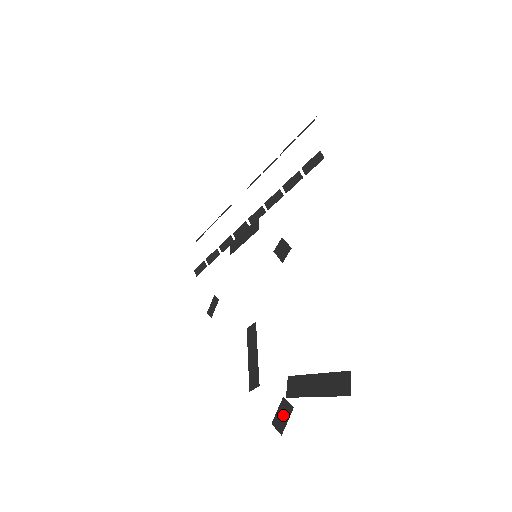
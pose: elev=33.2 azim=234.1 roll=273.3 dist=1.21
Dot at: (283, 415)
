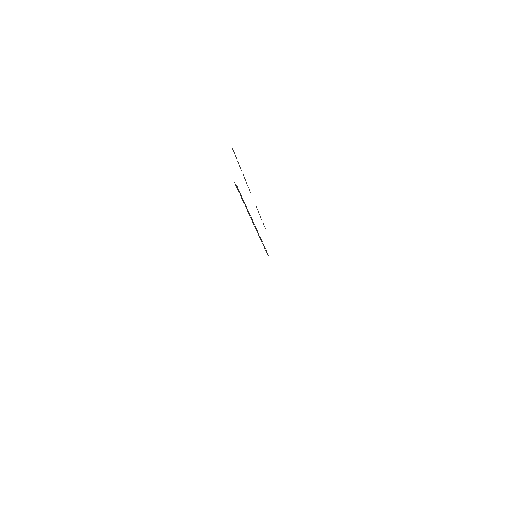
Dot at: occluded
